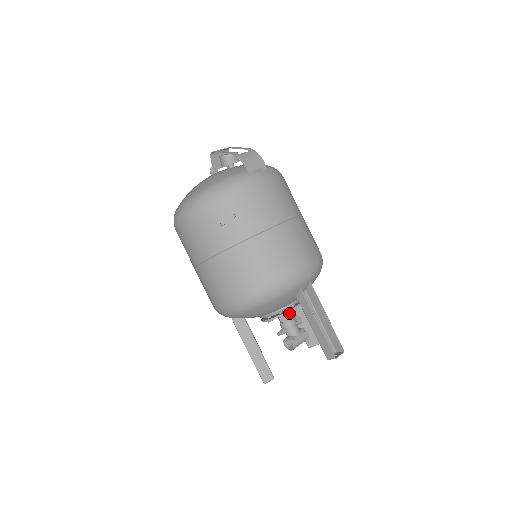
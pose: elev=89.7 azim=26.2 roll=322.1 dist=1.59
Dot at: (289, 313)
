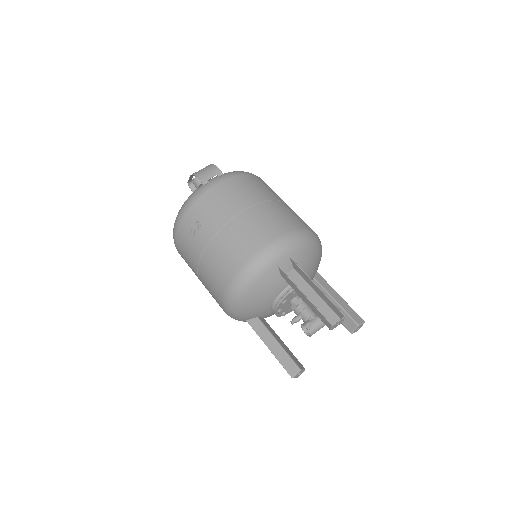
Dot at: (298, 299)
